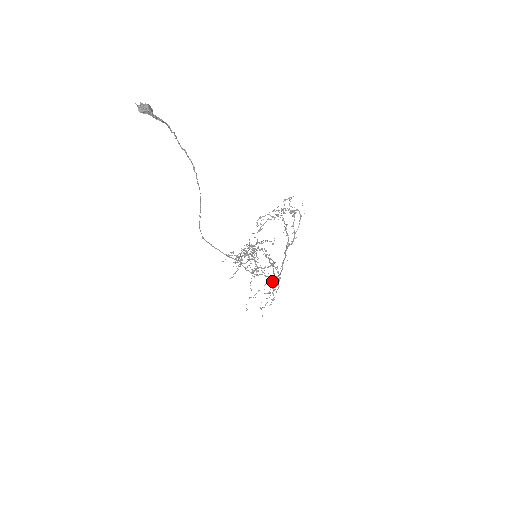
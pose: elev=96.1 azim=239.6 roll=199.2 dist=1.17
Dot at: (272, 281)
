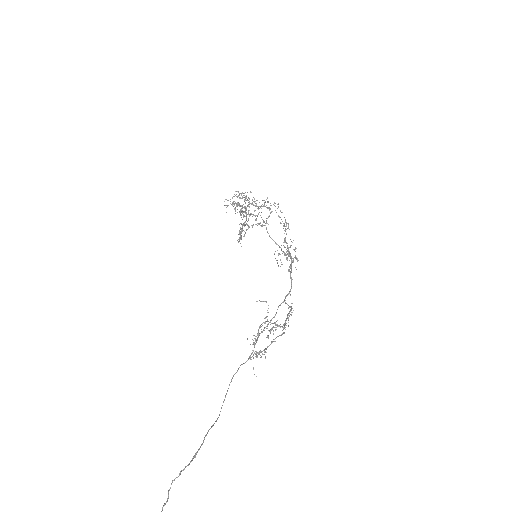
Dot at: occluded
